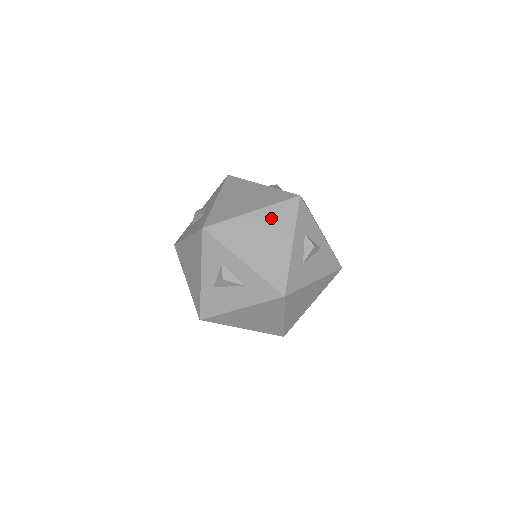
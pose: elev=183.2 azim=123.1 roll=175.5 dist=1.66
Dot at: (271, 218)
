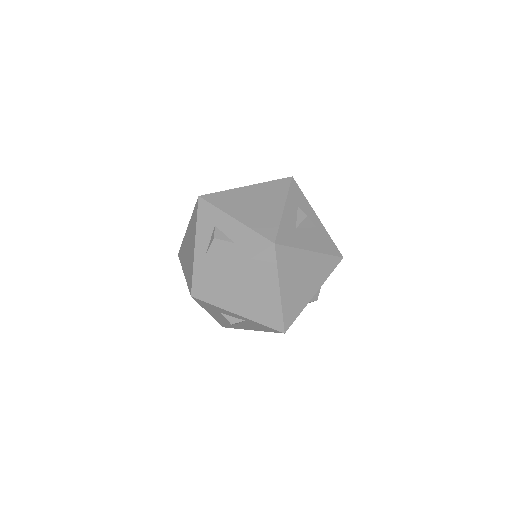
Dot at: (264, 190)
